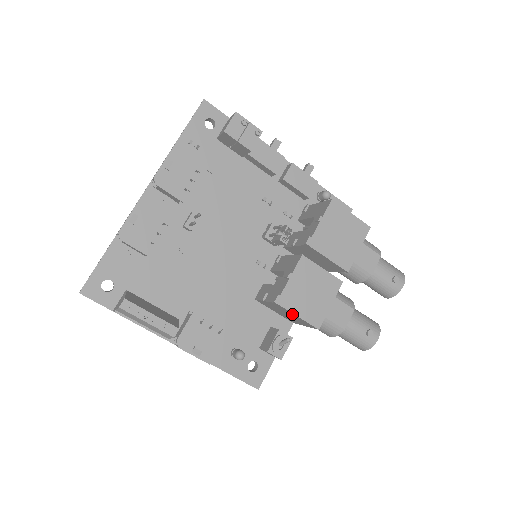
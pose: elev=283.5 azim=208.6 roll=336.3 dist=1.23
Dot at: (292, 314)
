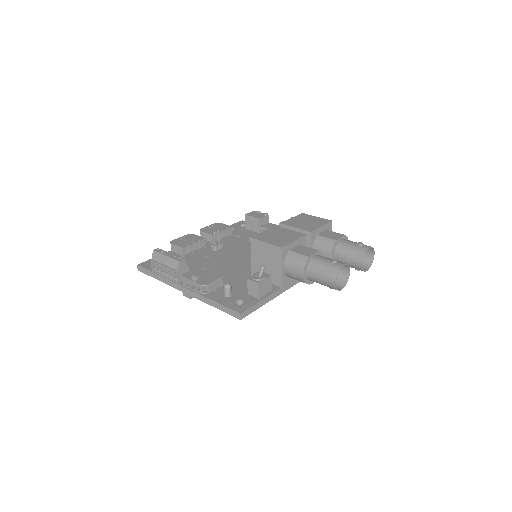
Dot at: (263, 246)
